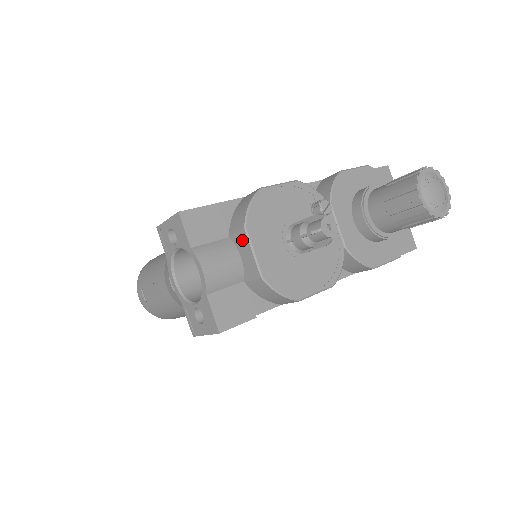
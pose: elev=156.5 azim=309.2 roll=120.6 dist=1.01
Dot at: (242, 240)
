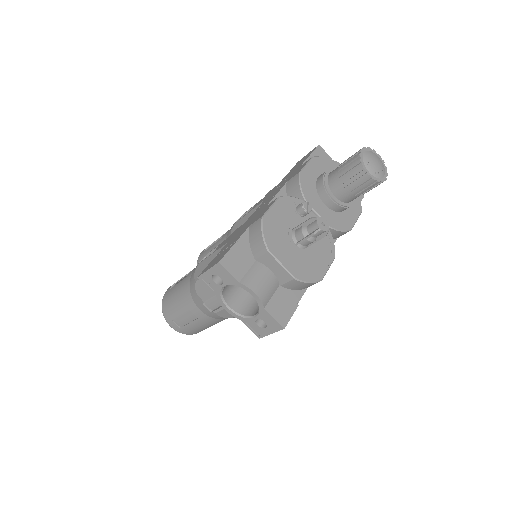
Dot at: (269, 260)
